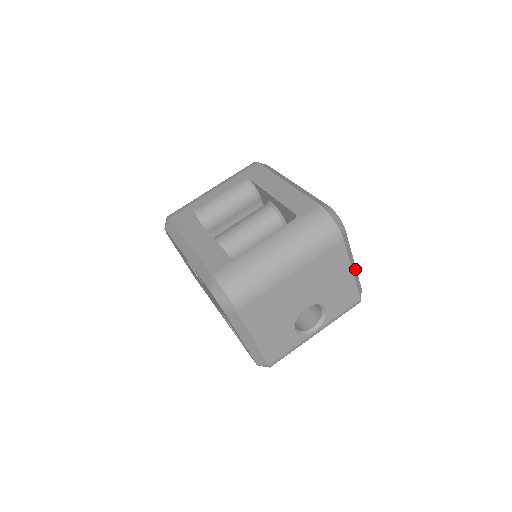
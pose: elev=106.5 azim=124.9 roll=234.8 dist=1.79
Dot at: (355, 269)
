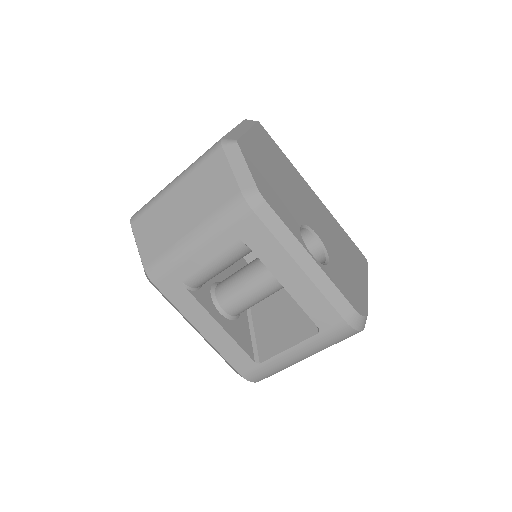
Dot at: occluded
